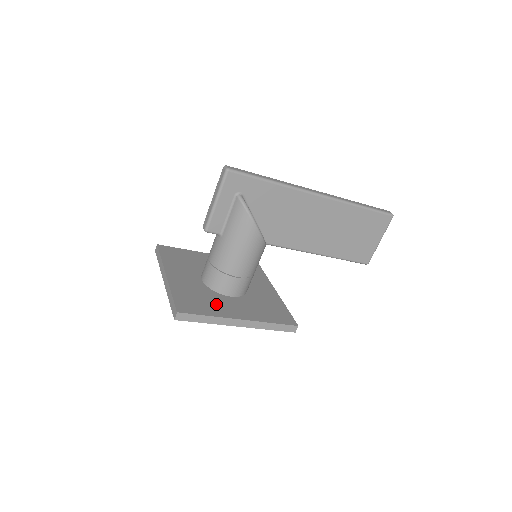
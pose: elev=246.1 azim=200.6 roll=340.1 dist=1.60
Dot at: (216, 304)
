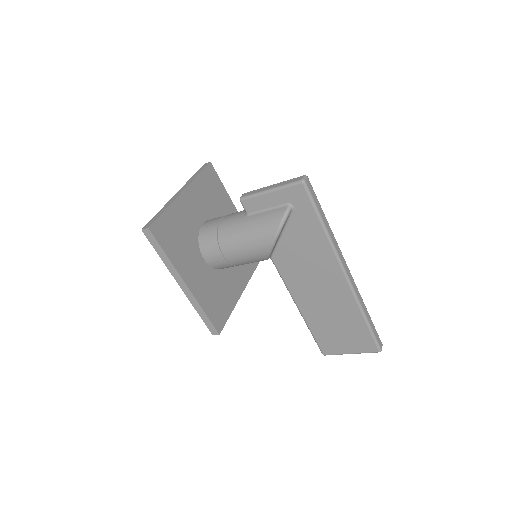
Dot at: (185, 253)
